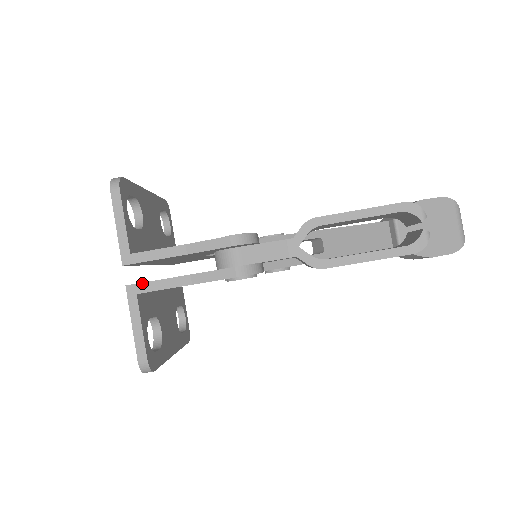
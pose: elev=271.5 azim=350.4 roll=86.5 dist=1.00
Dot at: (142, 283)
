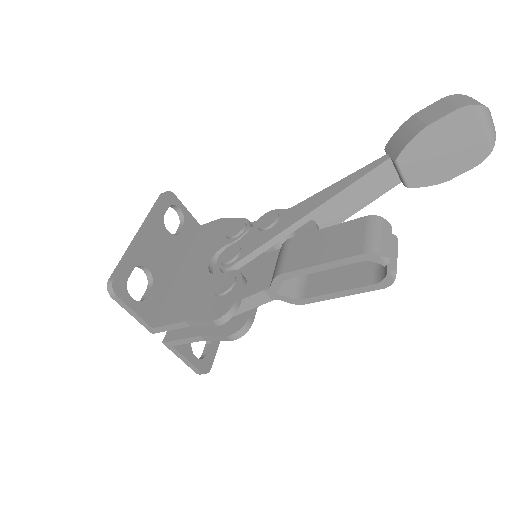
Dot at: (171, 341)
